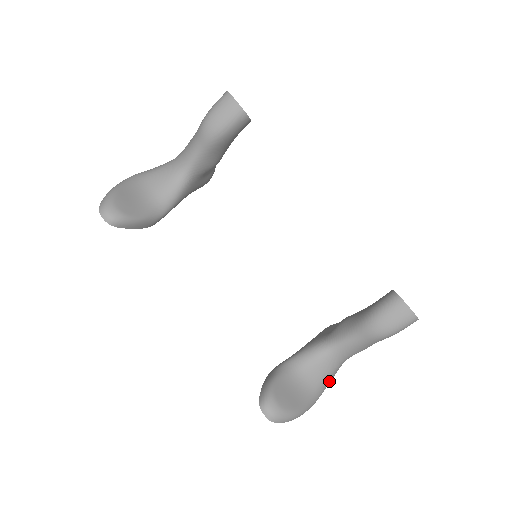
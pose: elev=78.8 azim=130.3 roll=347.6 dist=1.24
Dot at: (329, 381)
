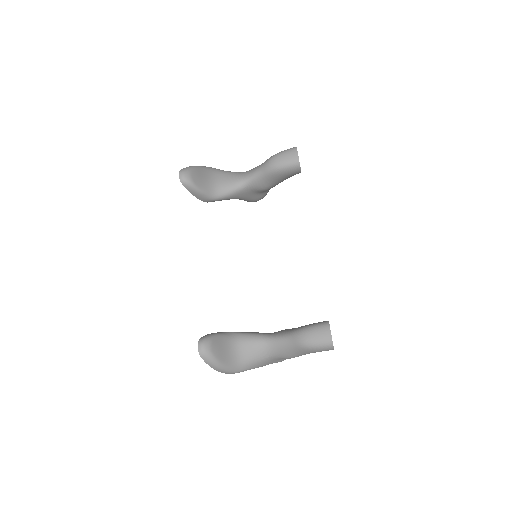
Dot at: (254, 365)
